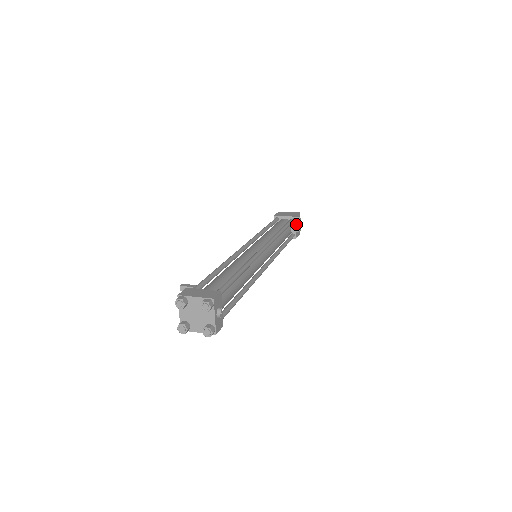
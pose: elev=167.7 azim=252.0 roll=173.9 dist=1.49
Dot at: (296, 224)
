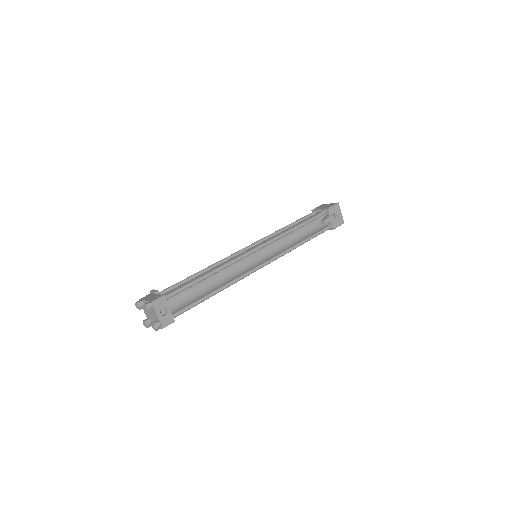
Dot at: (327, 216)
